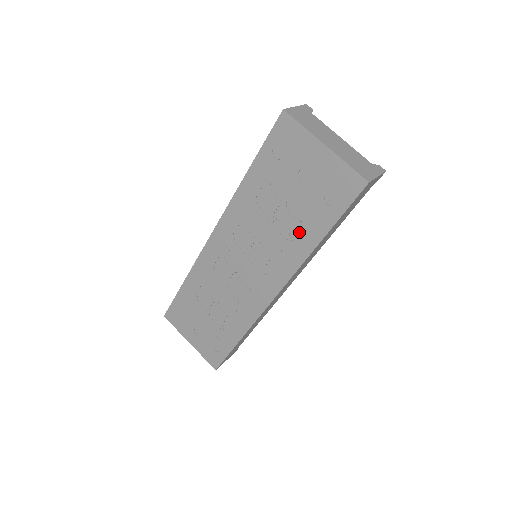
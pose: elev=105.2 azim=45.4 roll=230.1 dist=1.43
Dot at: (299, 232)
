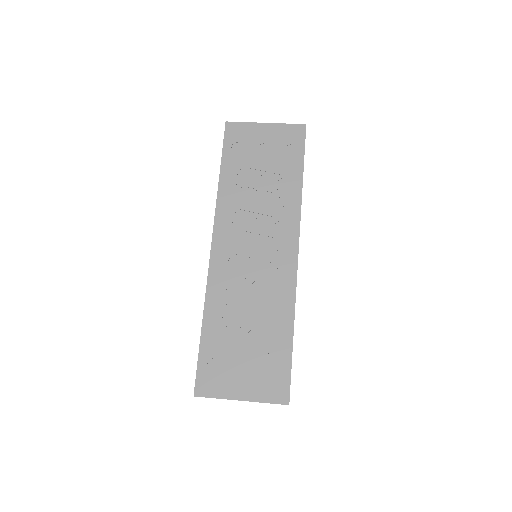
Dot at: (284, 186)
